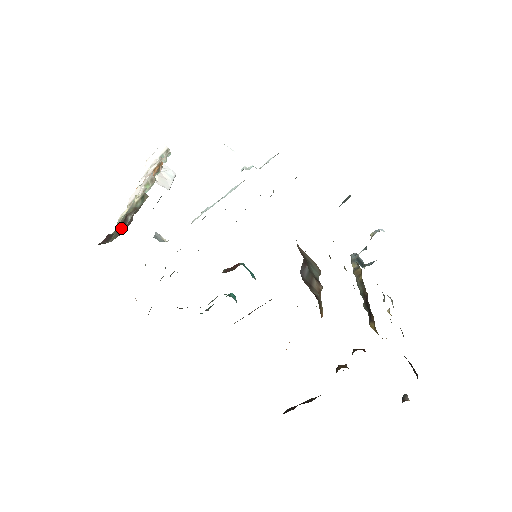
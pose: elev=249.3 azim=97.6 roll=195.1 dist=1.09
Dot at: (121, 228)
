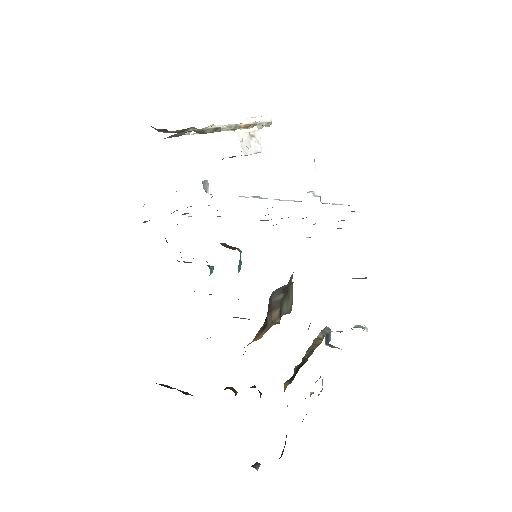
Dot at: (178, 131)
